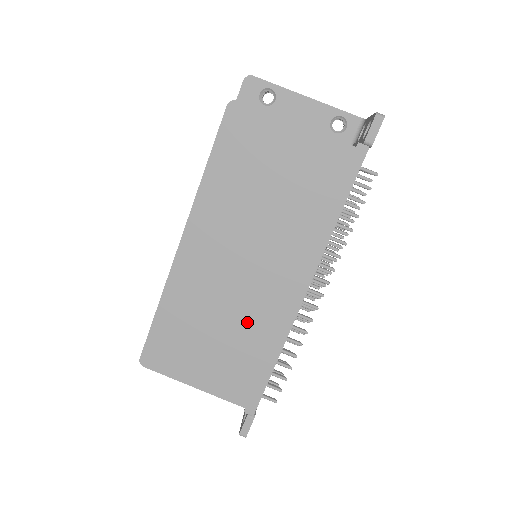
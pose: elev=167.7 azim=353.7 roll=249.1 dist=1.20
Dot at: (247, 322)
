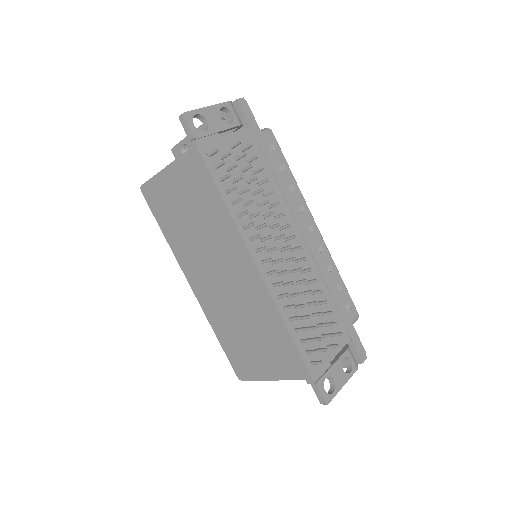
Dot at: (252, 314)
